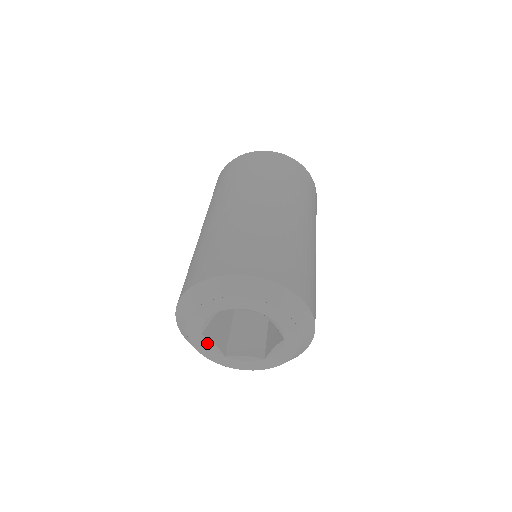
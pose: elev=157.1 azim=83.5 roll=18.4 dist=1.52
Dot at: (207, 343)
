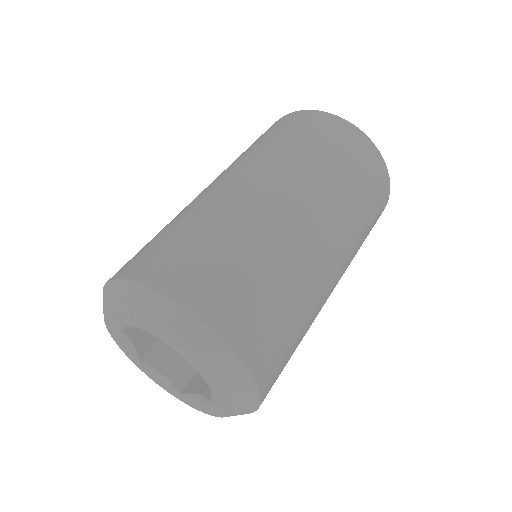
Dot at: (154, 374)
